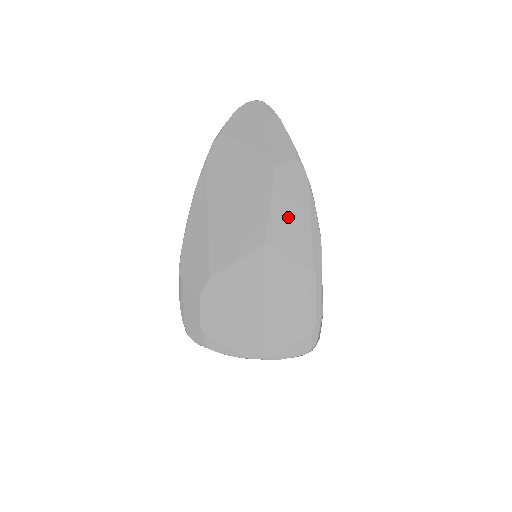
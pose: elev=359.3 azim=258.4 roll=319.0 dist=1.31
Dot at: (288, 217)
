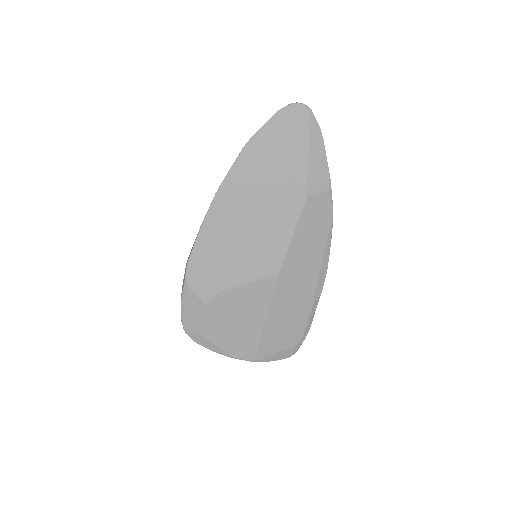
Dot at: (305, 250)
